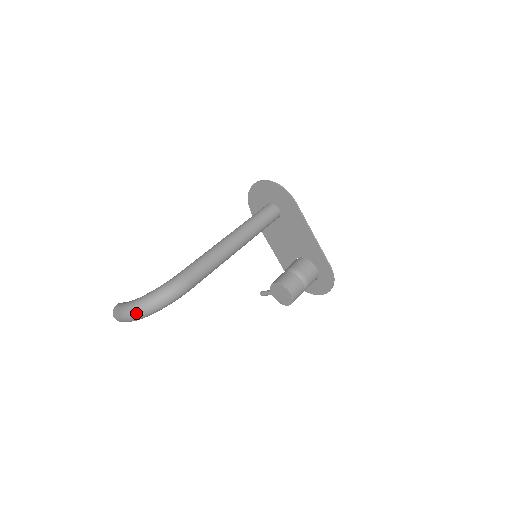
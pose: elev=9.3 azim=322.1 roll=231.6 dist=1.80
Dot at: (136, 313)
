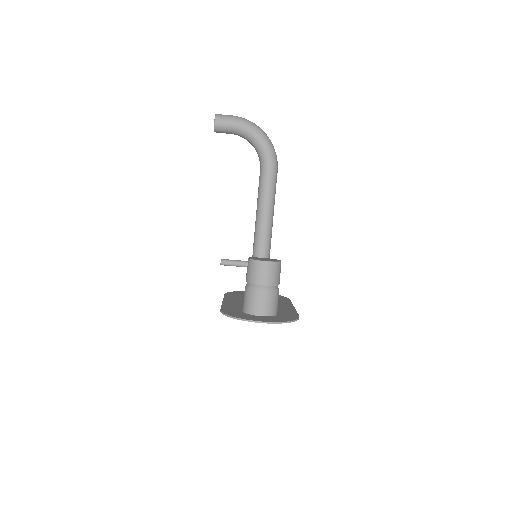
Dot at: occluded
